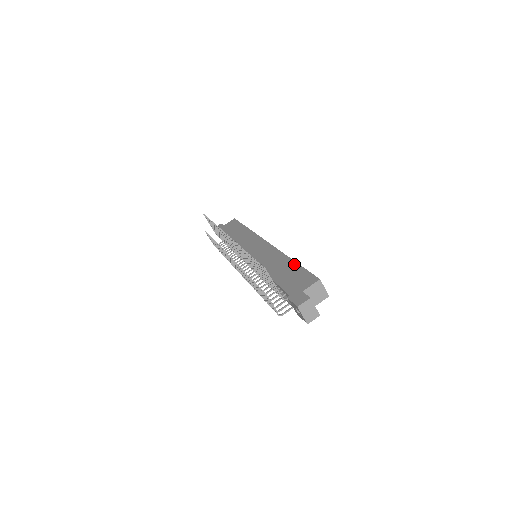
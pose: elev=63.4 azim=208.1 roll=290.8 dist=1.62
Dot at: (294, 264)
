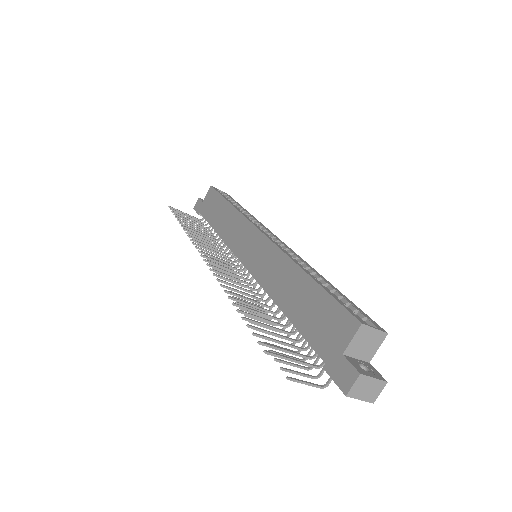
Dot at: (311, 284)
